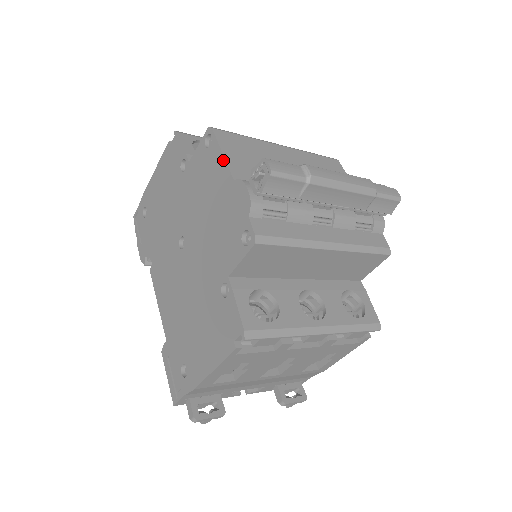
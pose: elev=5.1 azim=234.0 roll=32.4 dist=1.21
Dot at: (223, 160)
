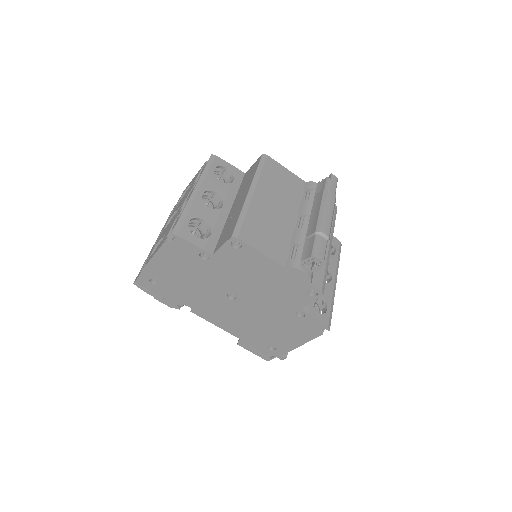
Dot at: (265, 257)
